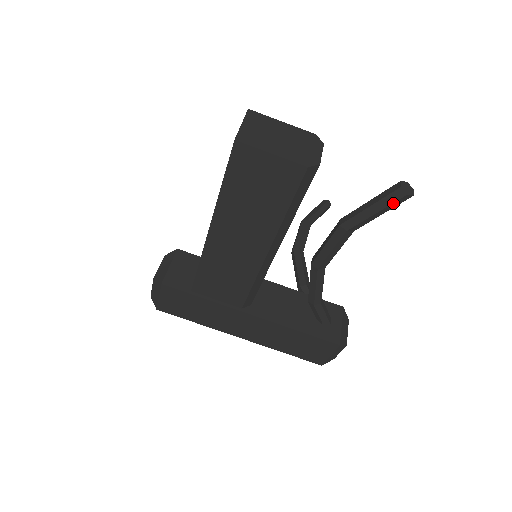
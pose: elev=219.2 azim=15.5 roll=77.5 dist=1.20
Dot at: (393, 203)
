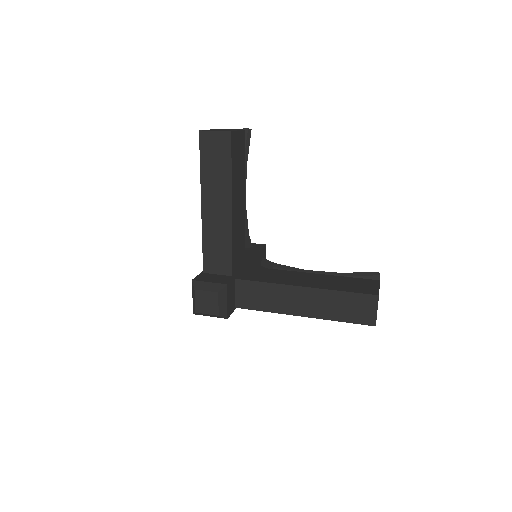
Dot at: occluded
